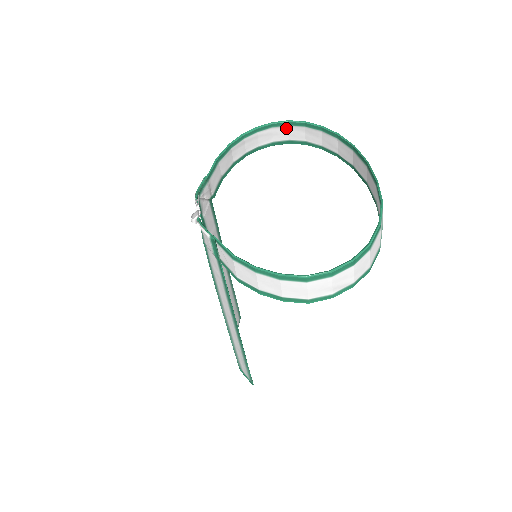
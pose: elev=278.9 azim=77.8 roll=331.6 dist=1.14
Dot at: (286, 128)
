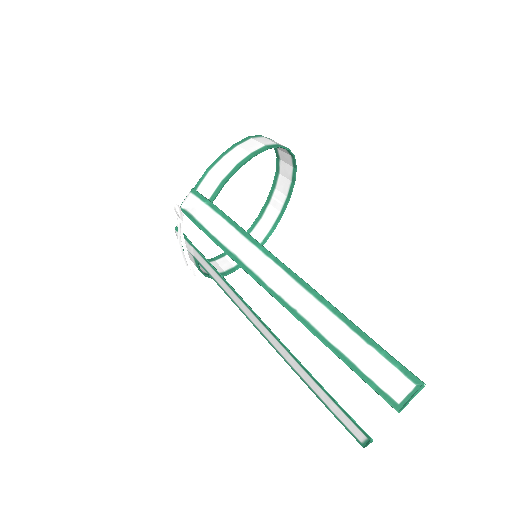
Dot at: (224, 259)
